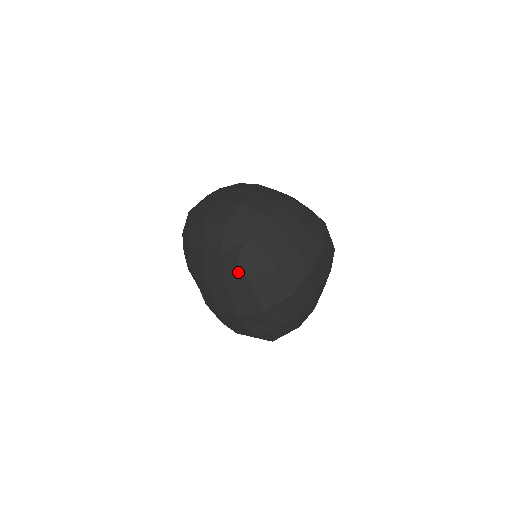
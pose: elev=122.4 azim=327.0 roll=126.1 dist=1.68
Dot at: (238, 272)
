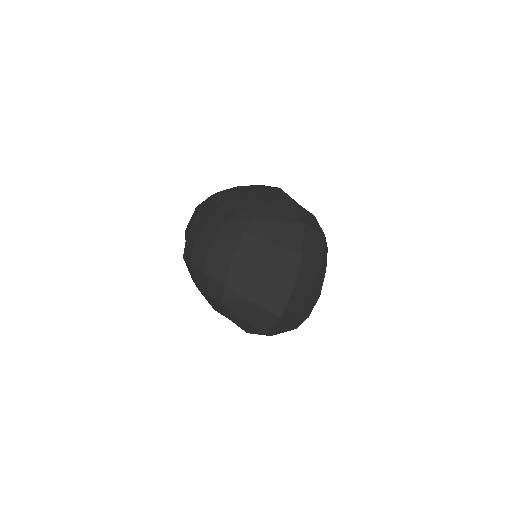
Dot at: (228, 310)
